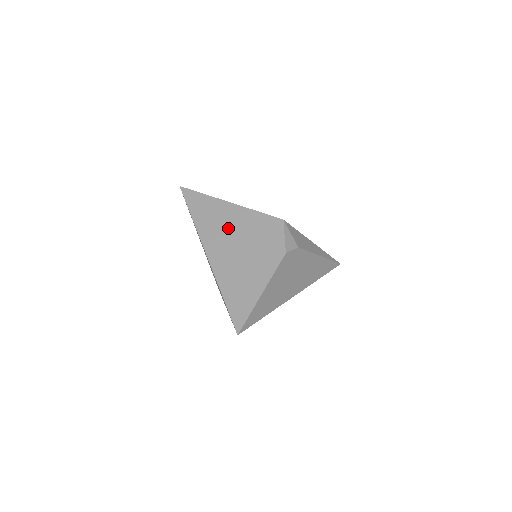
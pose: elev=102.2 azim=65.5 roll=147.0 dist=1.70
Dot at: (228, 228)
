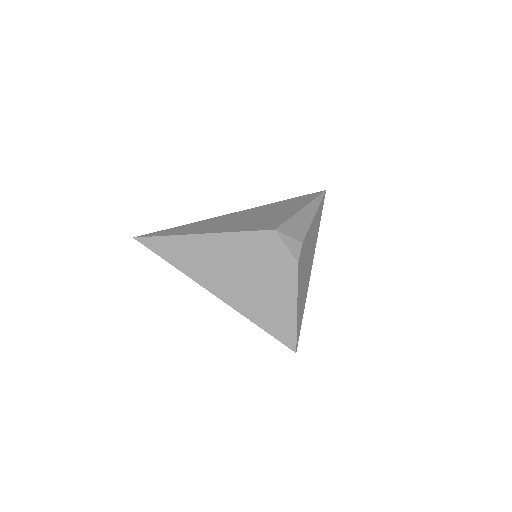
Dot at: (221, 262)
